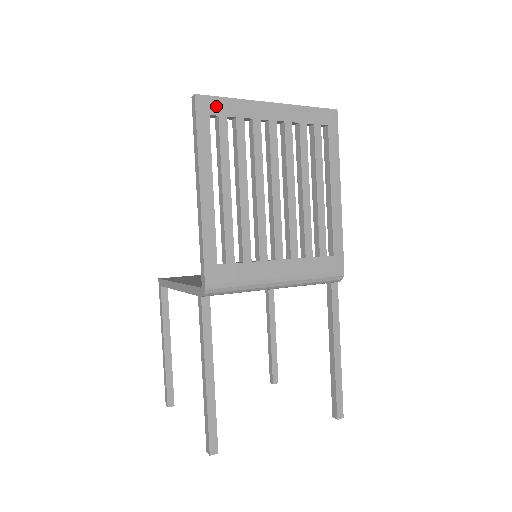
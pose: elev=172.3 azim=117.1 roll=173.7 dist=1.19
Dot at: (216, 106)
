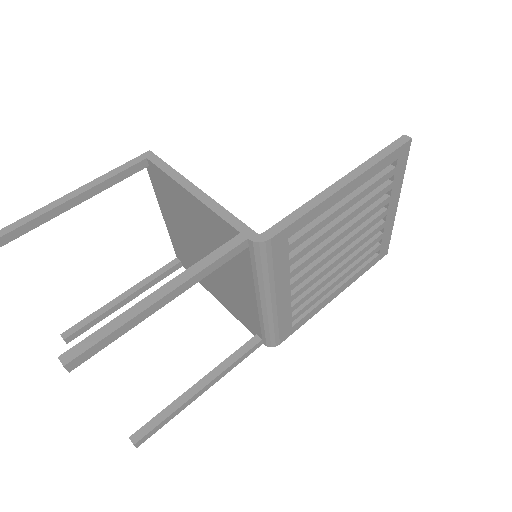
Dot at: (402, 161)
